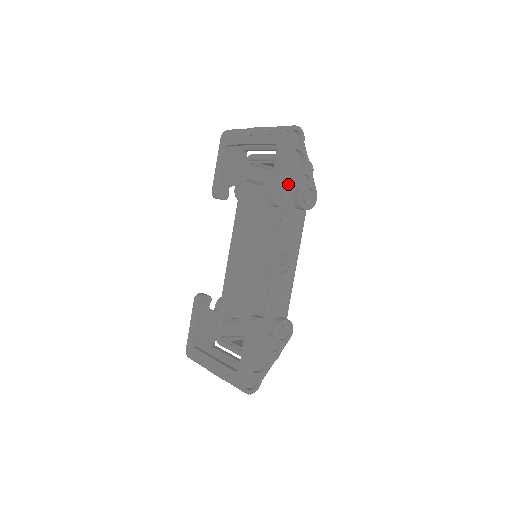
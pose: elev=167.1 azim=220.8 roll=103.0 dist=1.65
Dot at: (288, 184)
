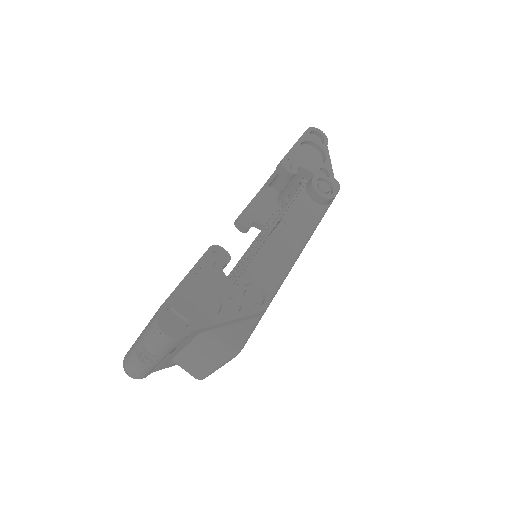
Dot at: occluded
